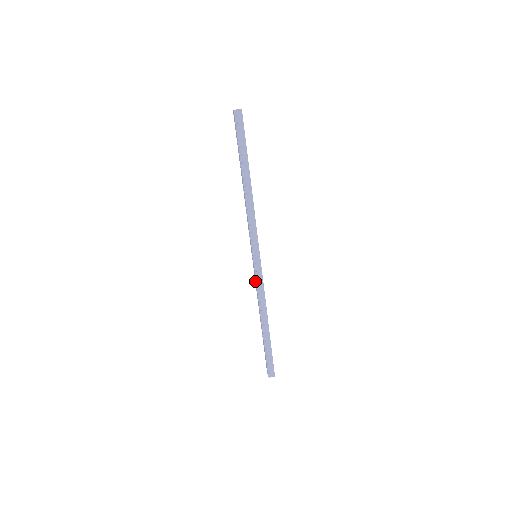
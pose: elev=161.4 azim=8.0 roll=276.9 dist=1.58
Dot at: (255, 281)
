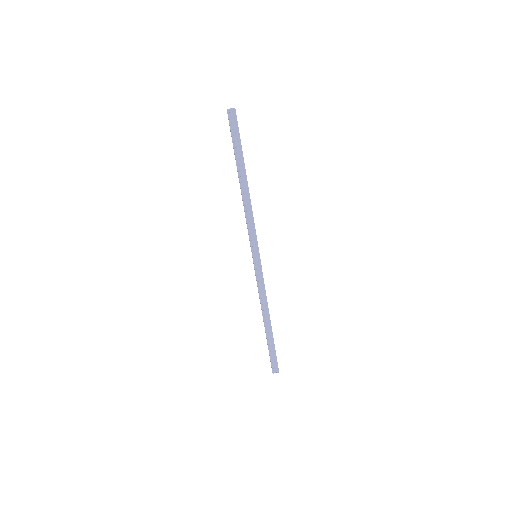
Dot at: (256, 280)
